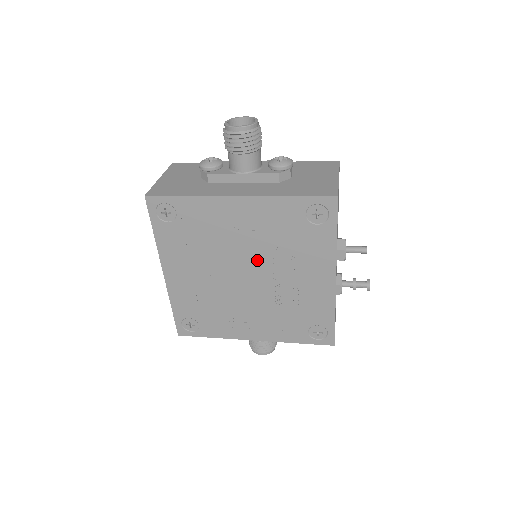
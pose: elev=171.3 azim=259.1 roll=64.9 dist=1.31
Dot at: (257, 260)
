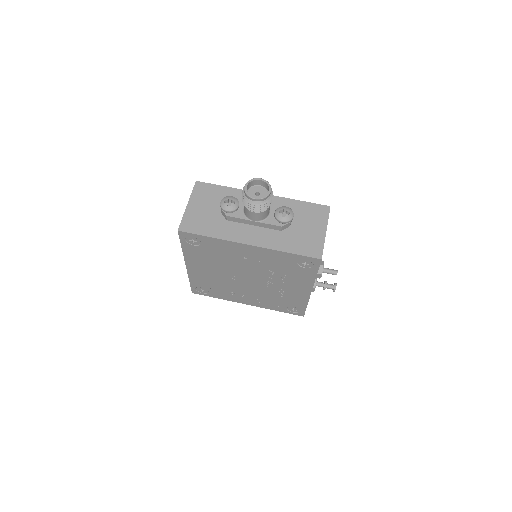
Dot at: (257, 273)
